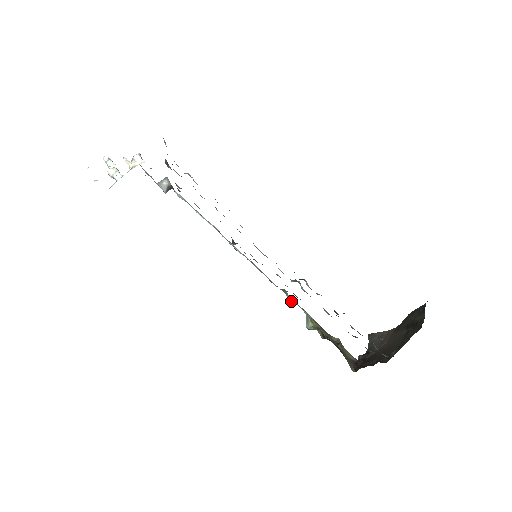
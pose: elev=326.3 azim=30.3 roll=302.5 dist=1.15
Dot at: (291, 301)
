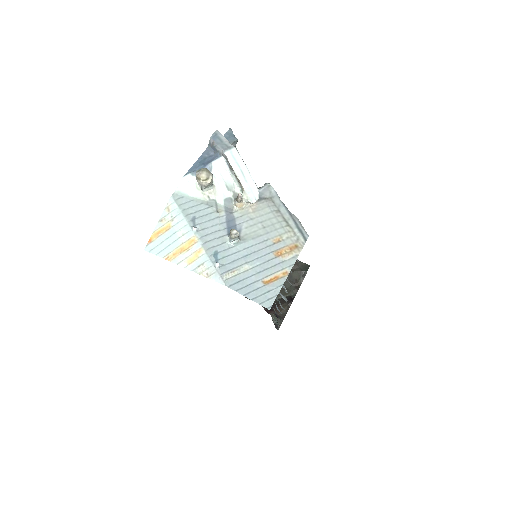
Dot at: occluded
